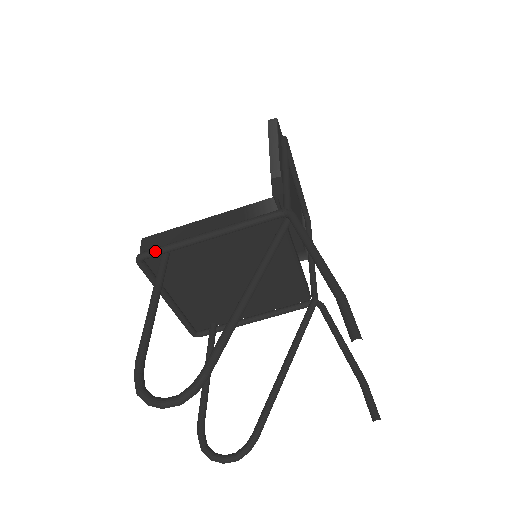
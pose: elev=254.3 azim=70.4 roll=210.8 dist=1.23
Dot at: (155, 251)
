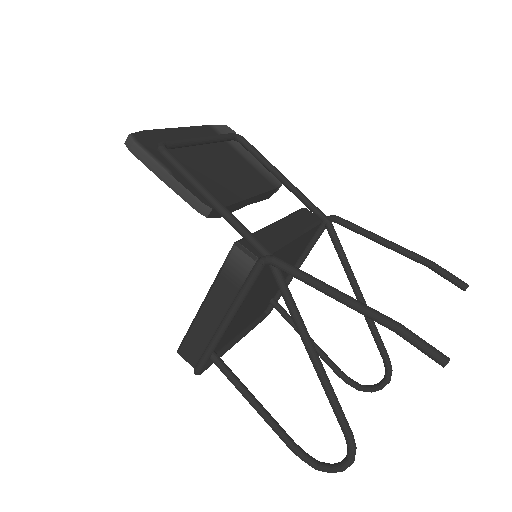
Dot at: (203, 364)
